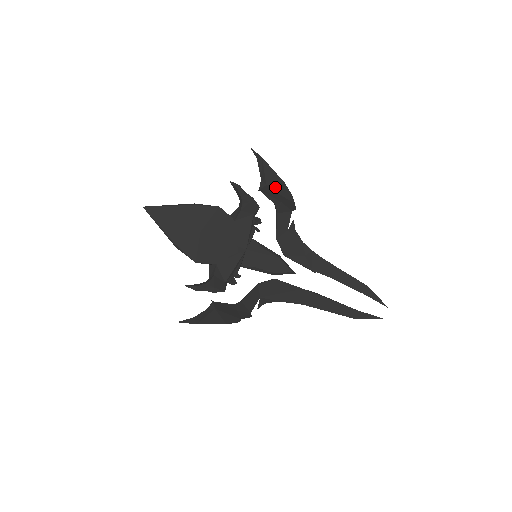
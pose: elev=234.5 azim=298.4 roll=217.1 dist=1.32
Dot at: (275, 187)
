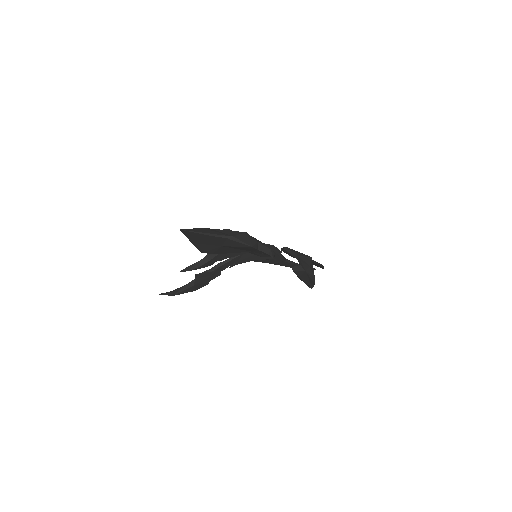
Dot at: occluded
